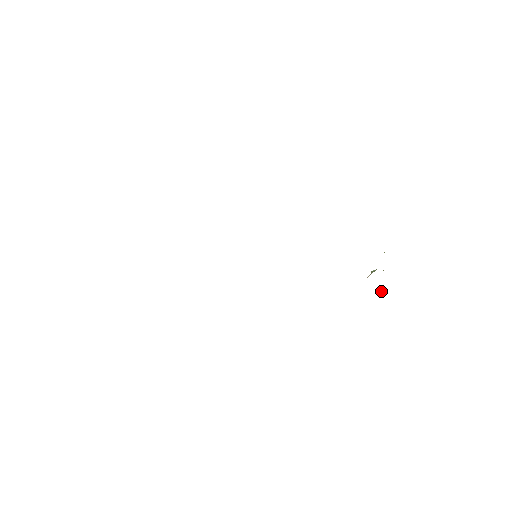
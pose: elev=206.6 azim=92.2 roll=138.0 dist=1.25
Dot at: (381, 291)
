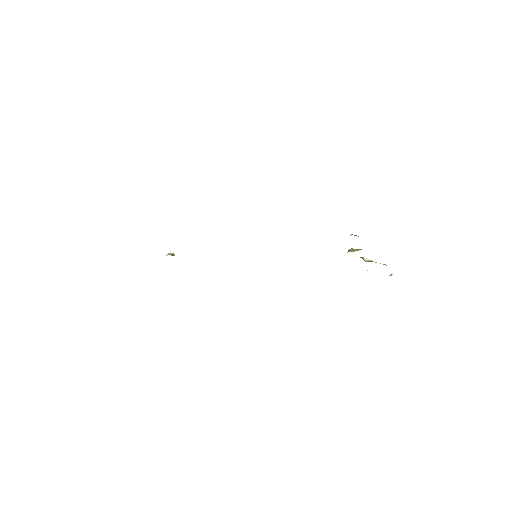
Dot at: (367, 259)
